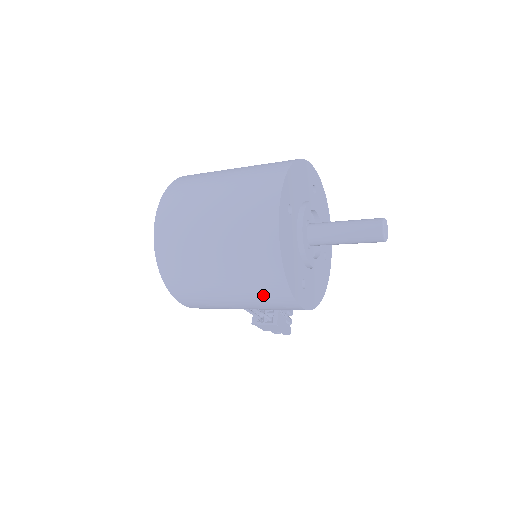
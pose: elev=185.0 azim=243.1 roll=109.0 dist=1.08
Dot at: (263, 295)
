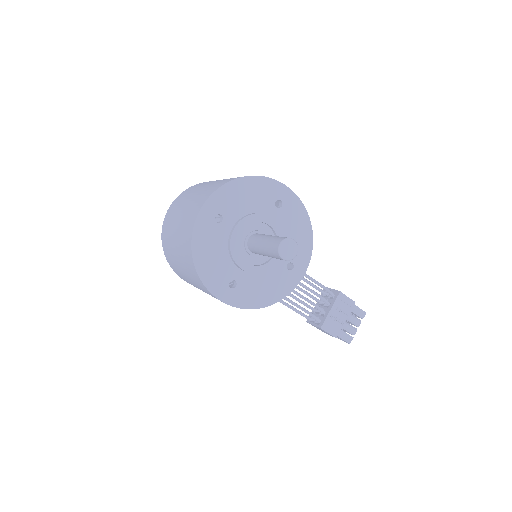
Dot at: (199, 285)
